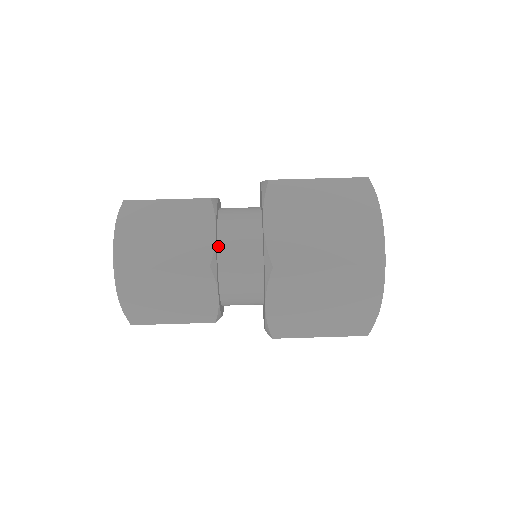
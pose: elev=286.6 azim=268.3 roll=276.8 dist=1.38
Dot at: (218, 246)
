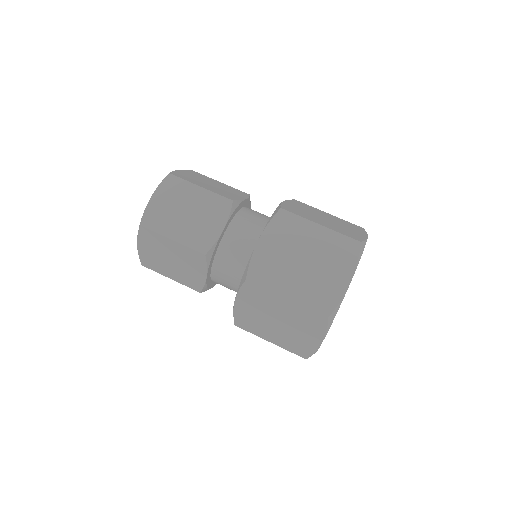
Dot at: (222, 240)
